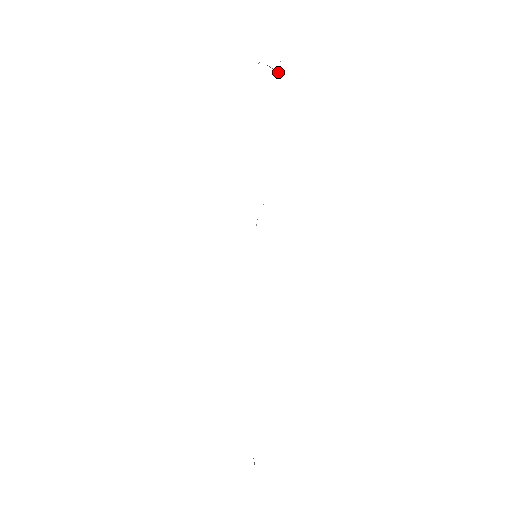
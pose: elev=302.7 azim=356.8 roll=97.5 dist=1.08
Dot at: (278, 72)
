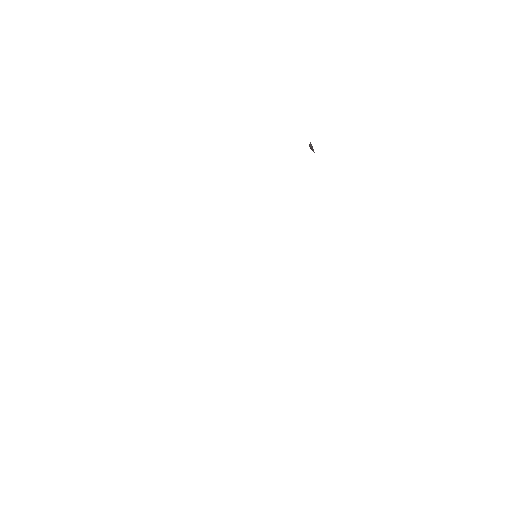
Dot at: (312, 150)
